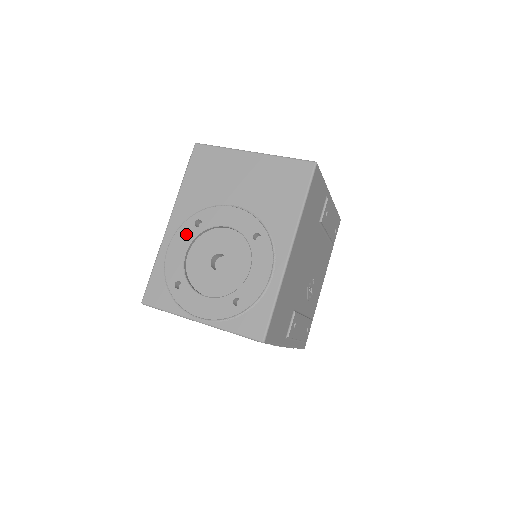
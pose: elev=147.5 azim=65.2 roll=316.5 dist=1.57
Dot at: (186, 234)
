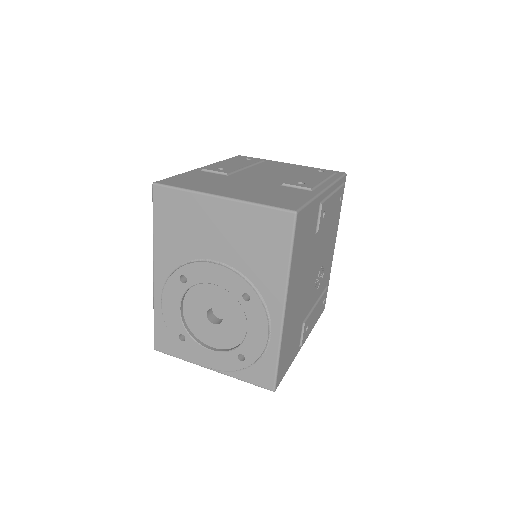
Dot at: (174, 290)
